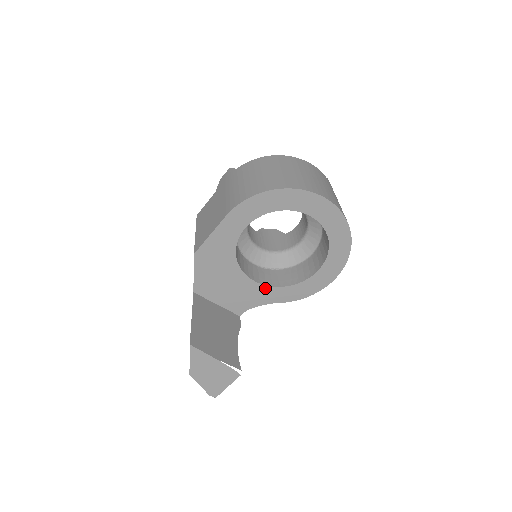
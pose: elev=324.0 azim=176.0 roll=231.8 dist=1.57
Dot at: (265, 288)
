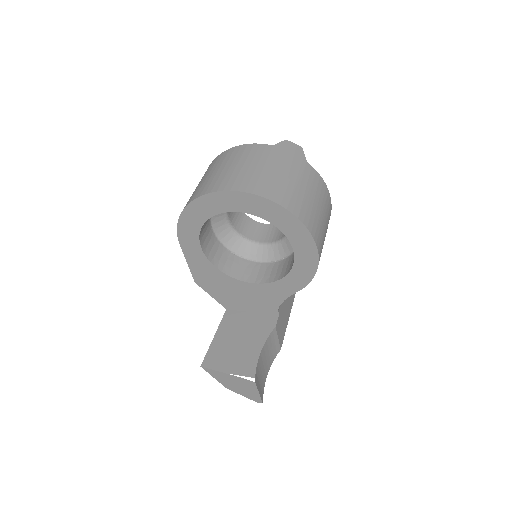
Dot at: (270, 285)
